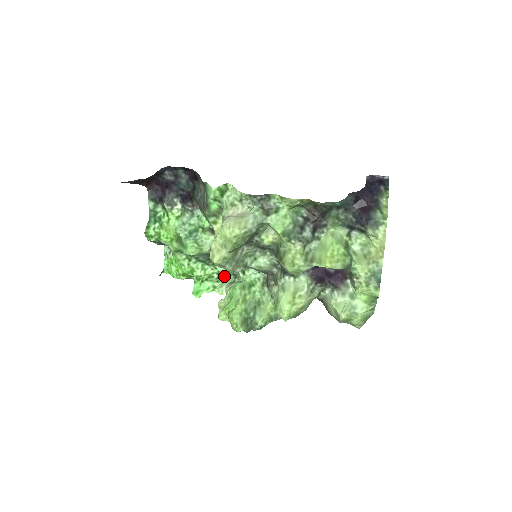
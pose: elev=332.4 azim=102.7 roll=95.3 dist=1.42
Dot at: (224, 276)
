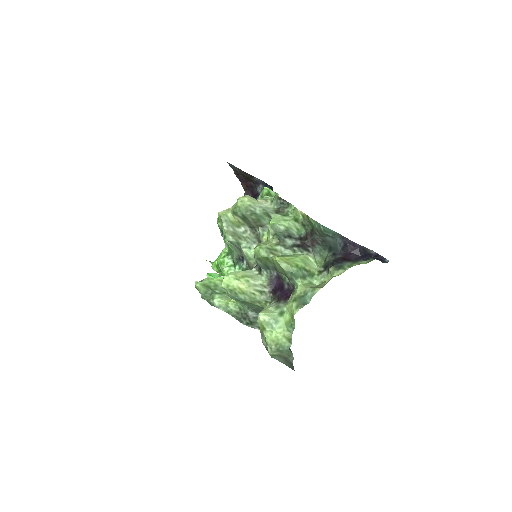
Dot at: occluded
